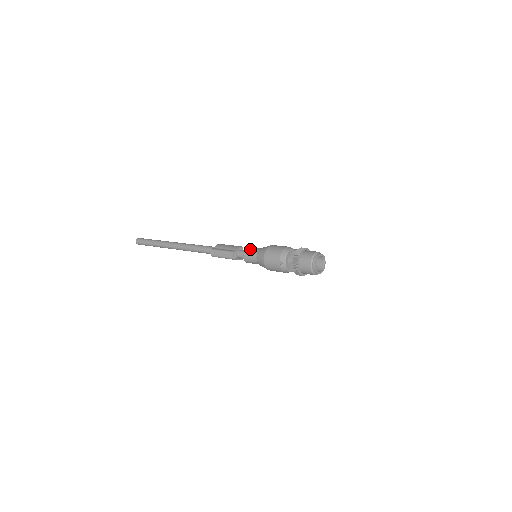
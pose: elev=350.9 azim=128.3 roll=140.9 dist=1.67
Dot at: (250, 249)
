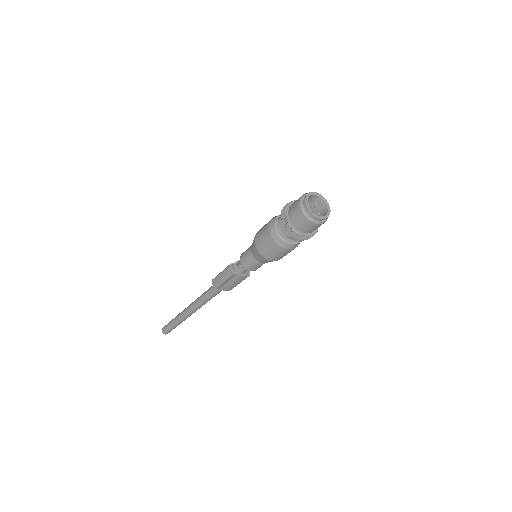
Dot at: occluded
